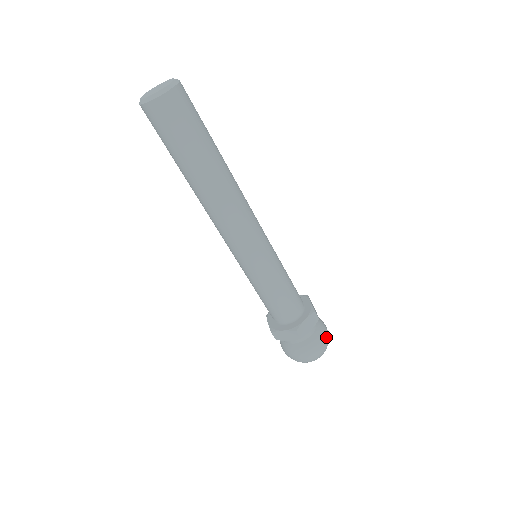
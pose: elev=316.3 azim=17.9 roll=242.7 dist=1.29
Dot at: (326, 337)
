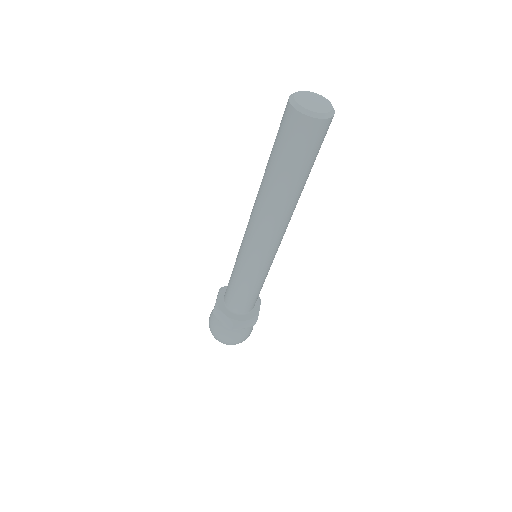
Dot at: (247, 337)
